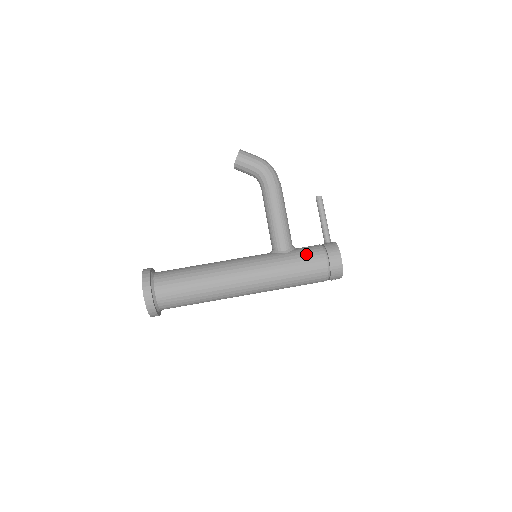
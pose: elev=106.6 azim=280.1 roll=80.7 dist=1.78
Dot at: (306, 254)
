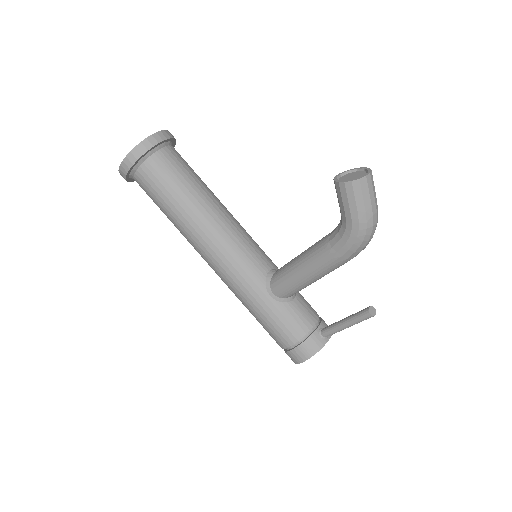
Dot at: (281, 323)
